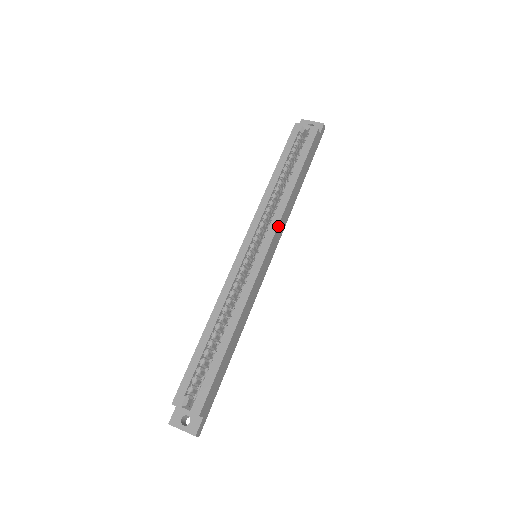
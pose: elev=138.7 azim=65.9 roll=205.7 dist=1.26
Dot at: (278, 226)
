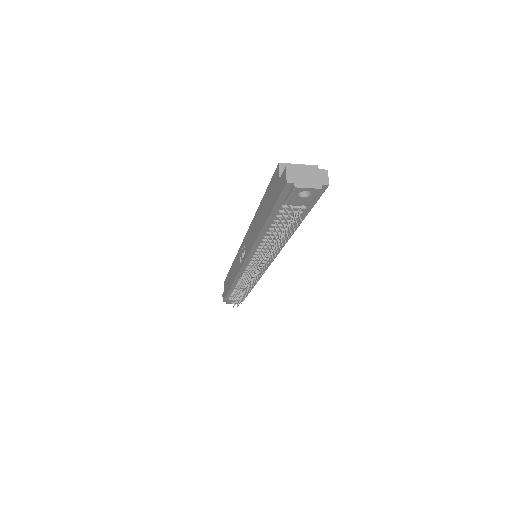
Dot at: occluded
